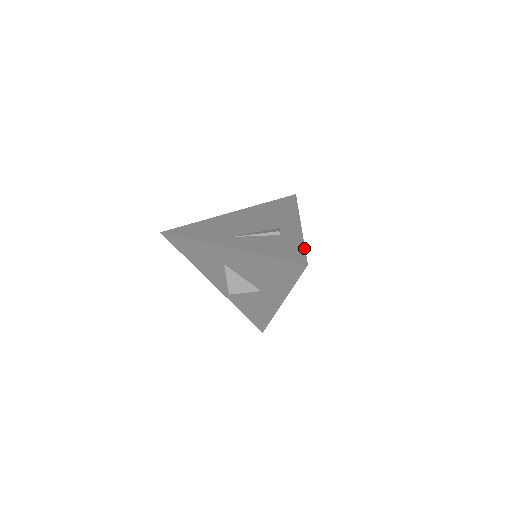
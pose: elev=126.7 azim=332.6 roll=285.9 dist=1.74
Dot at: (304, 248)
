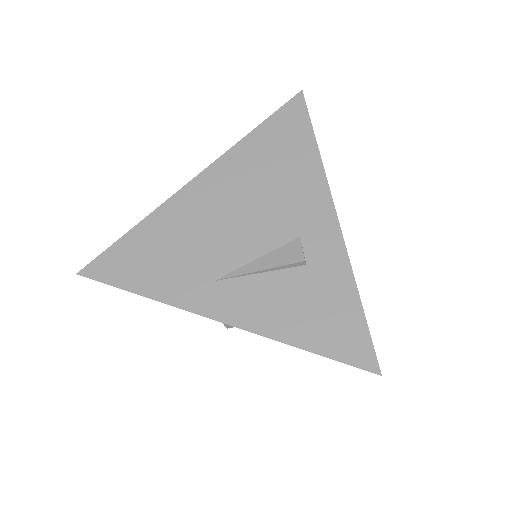
Dot at: (363, 313)
